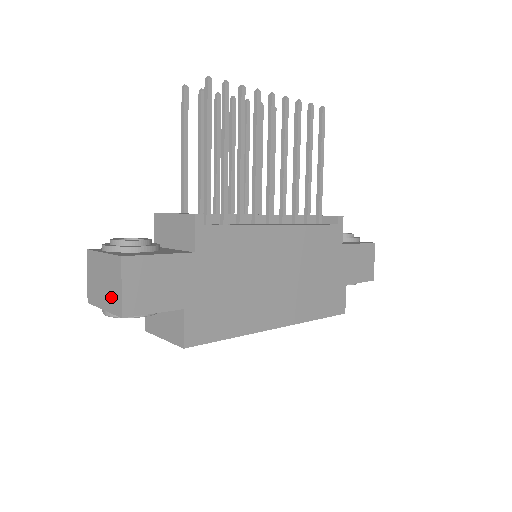
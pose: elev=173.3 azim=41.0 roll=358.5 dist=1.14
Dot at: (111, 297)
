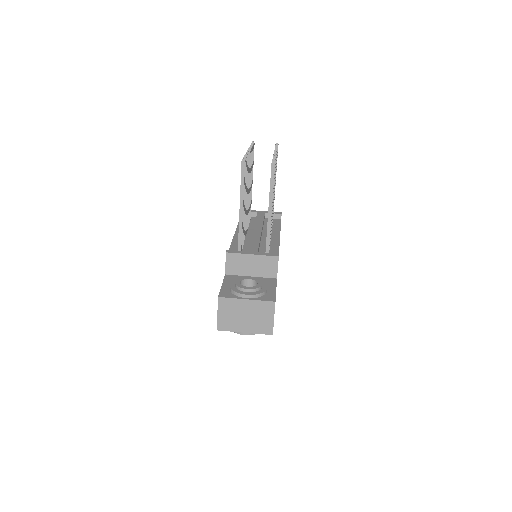
Dot at: (258, 325)
